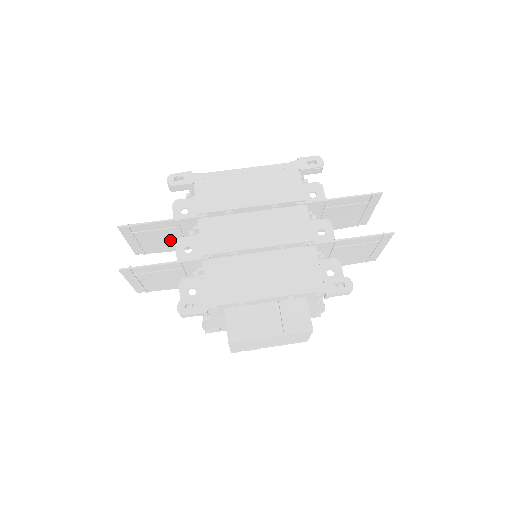
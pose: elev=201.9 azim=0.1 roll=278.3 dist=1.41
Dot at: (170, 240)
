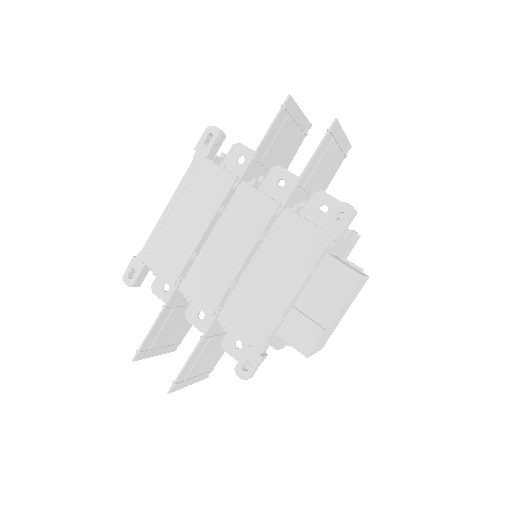
Dot at: (183, 318)
